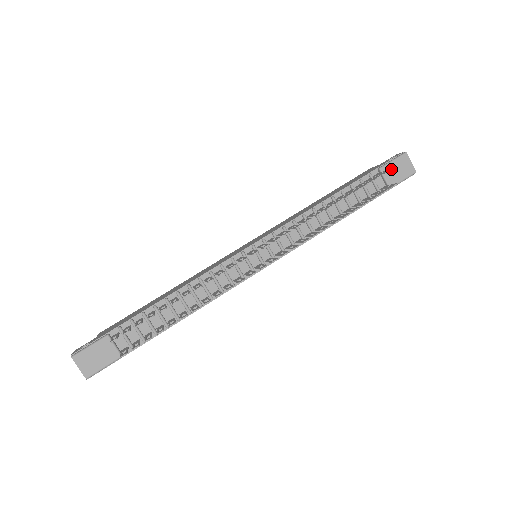
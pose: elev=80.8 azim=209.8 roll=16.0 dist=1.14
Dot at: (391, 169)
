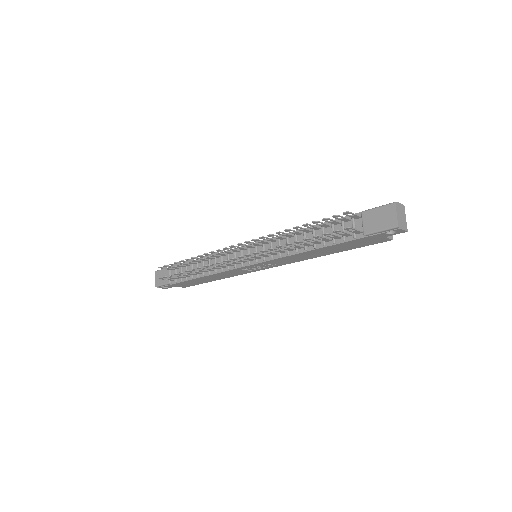
Dot at: (372, 215)
